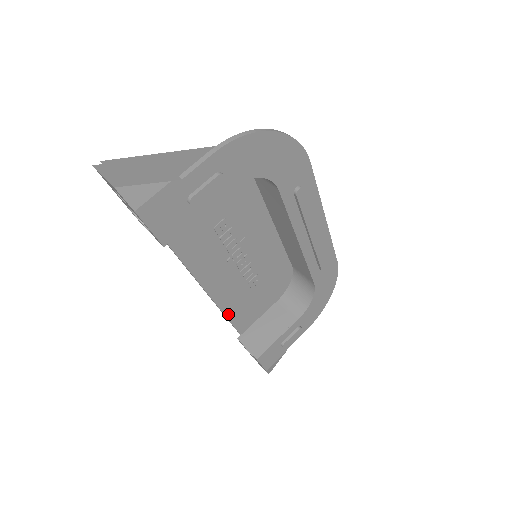
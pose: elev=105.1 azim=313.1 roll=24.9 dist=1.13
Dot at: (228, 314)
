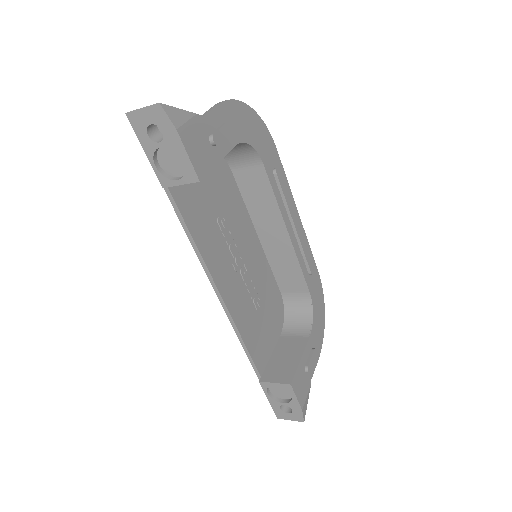
Dot at: (245, 340)
